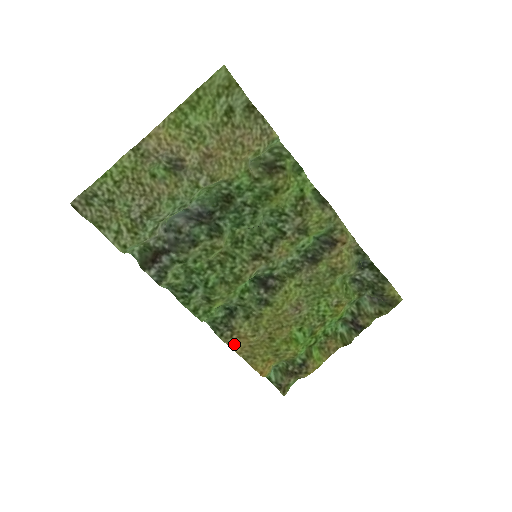
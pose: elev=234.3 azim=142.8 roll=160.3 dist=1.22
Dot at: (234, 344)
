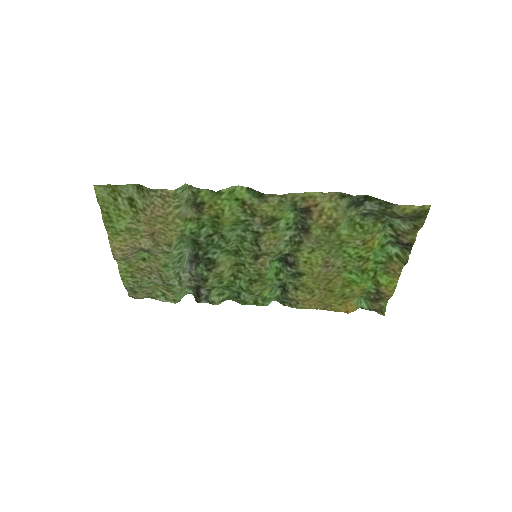
Dot at: (305, 306)
